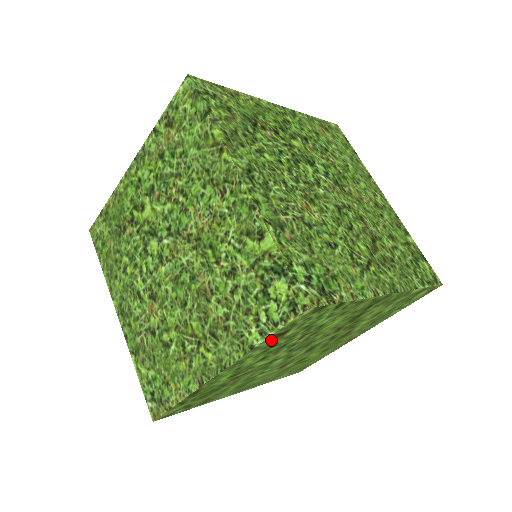
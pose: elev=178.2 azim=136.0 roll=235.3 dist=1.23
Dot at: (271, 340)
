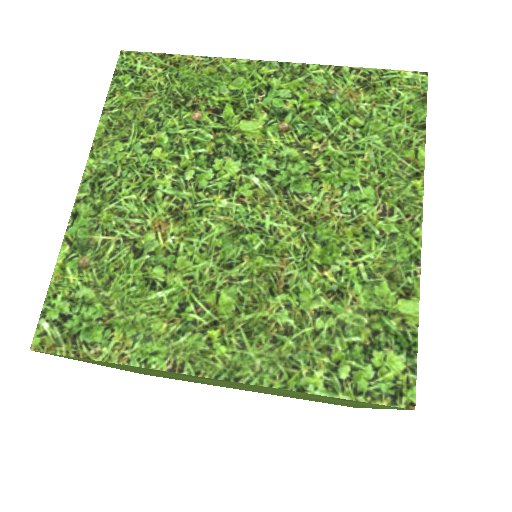
Dot at: occluded
